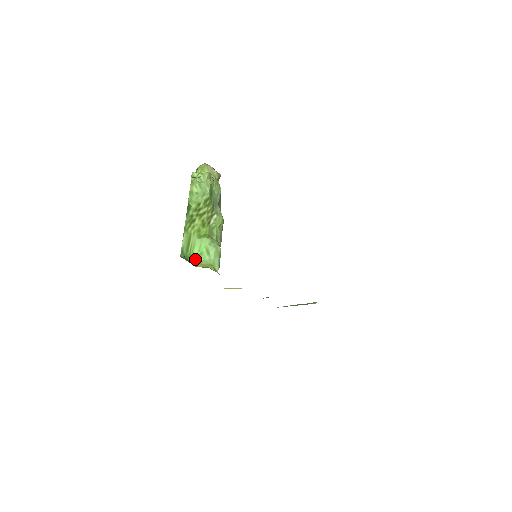
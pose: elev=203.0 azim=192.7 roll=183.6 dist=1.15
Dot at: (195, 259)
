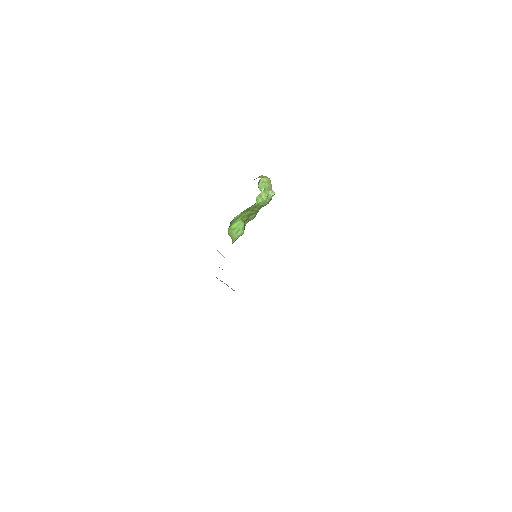
Dot at: (230, 229)
